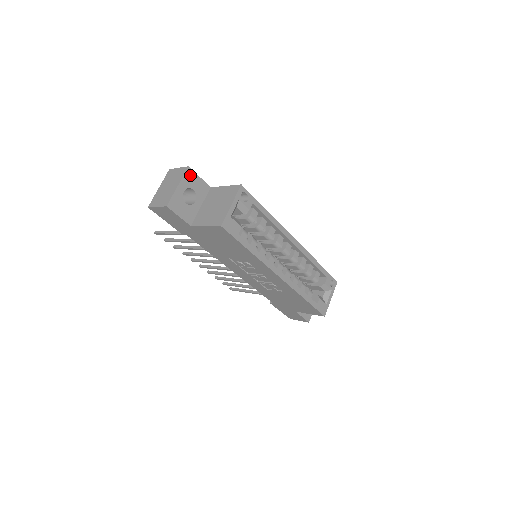
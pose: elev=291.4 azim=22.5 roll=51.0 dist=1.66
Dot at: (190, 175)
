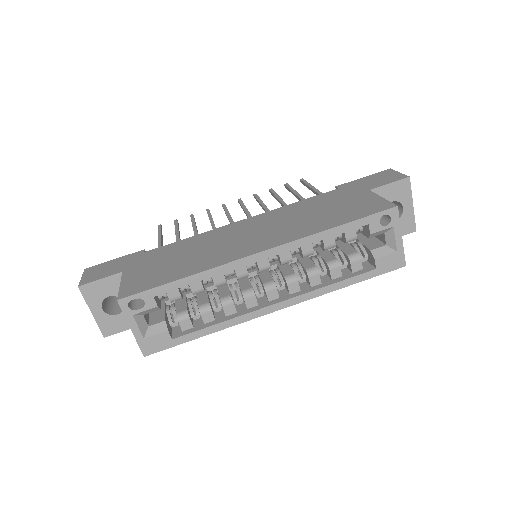
Dot at: (89, 290)
